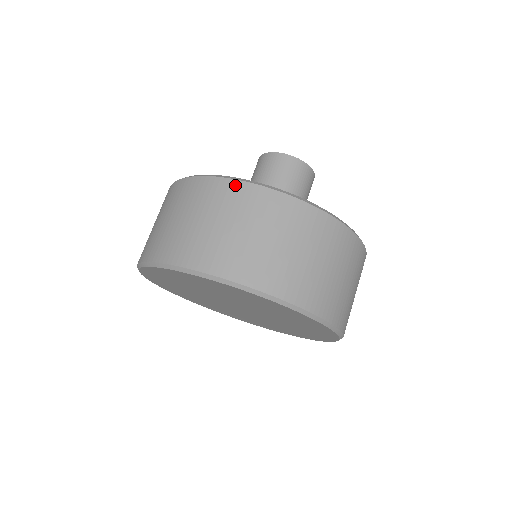
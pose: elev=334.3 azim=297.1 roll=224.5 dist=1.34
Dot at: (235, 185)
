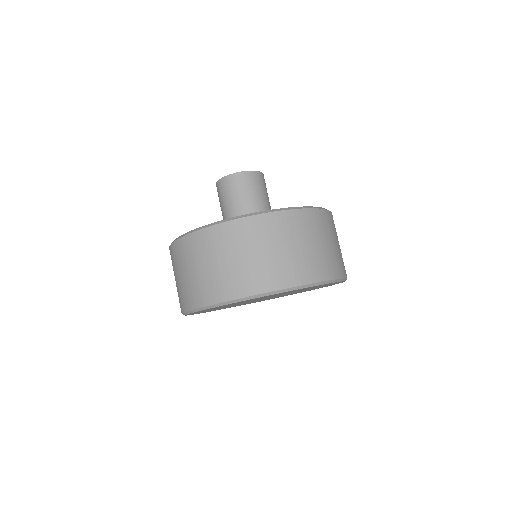
Dot at: (277, 216)
